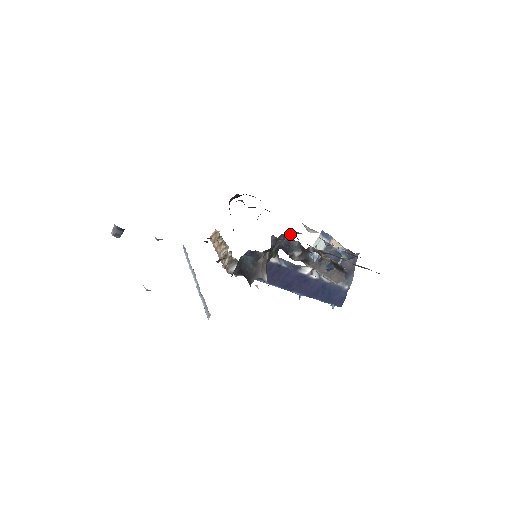
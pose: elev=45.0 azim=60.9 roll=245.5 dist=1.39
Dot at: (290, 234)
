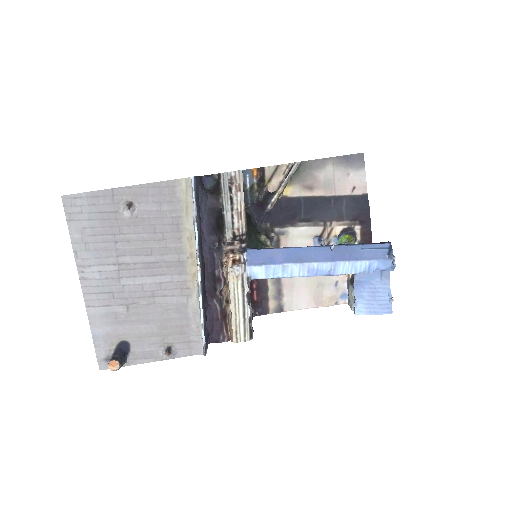
Dot at: (264, 227)
